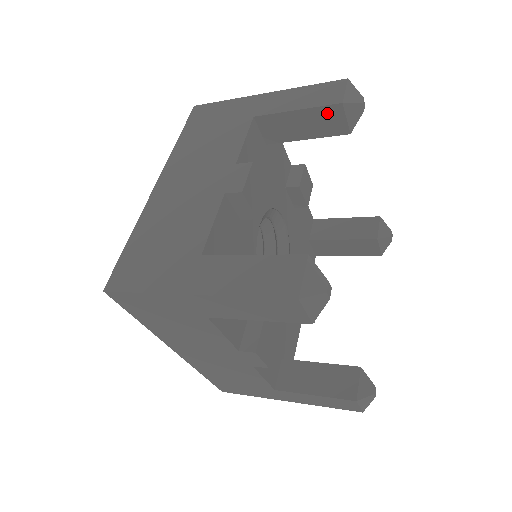
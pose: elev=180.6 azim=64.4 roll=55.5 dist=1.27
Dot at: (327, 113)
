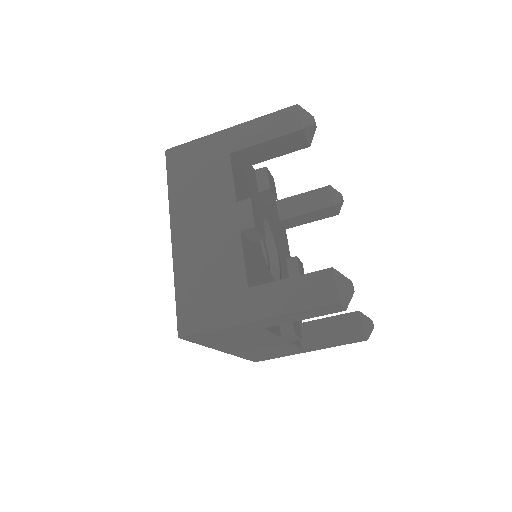
Dot at: (291, 138)
